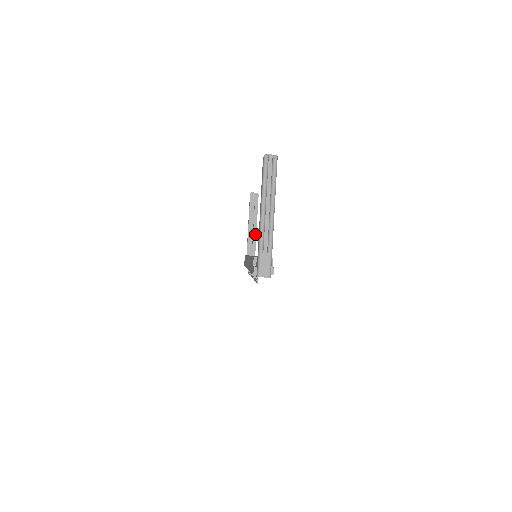
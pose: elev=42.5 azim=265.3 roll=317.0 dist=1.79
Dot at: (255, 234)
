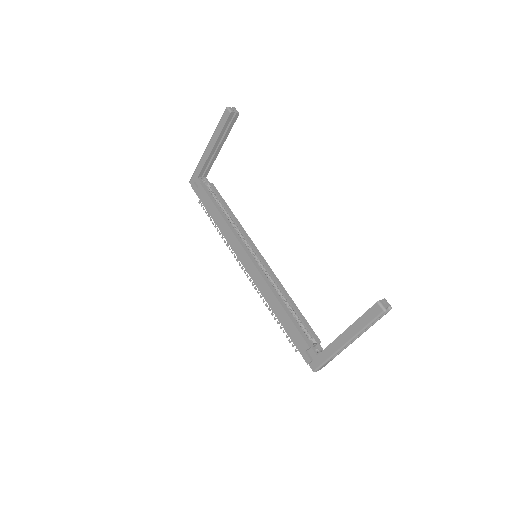
Dot at: (216, 156)
